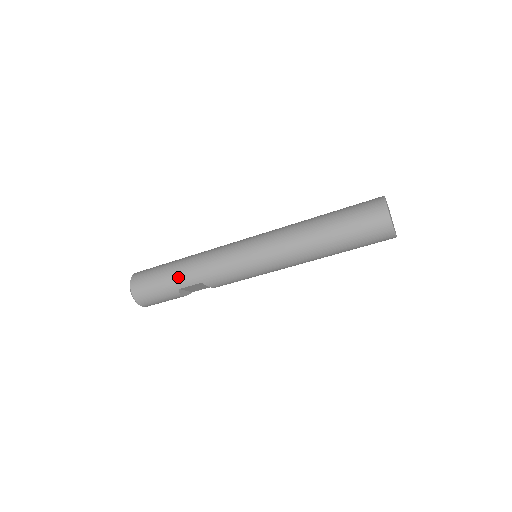
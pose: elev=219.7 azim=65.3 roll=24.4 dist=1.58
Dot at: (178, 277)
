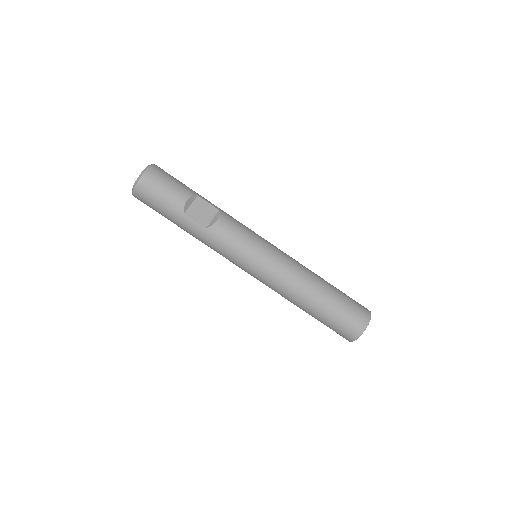
Dot at: occluded
